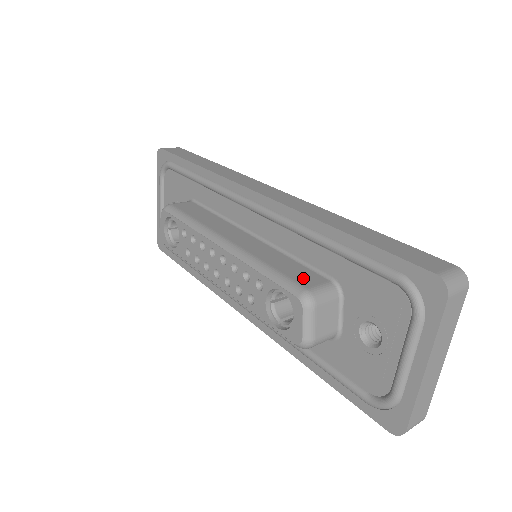
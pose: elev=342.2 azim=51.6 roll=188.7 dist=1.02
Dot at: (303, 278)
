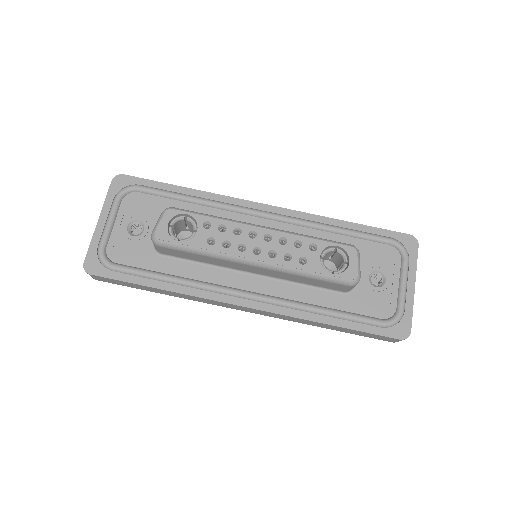
Dot at: occluded
